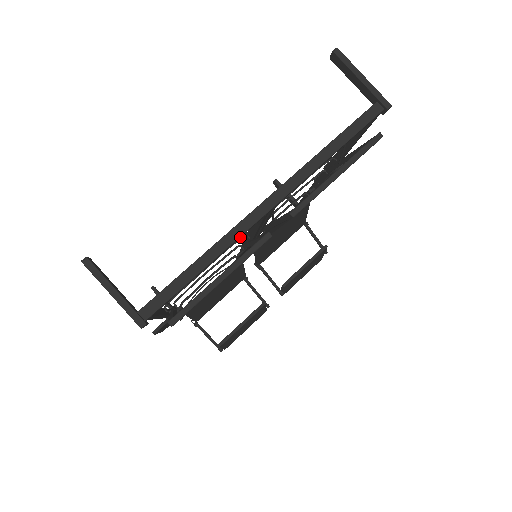
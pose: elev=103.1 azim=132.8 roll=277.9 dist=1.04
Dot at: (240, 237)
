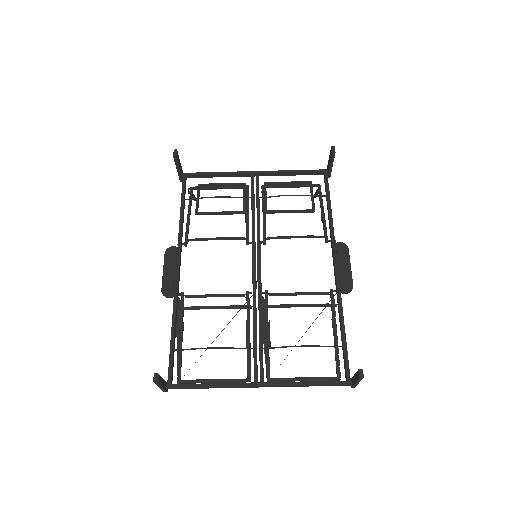
Dot at: (236, 385)
